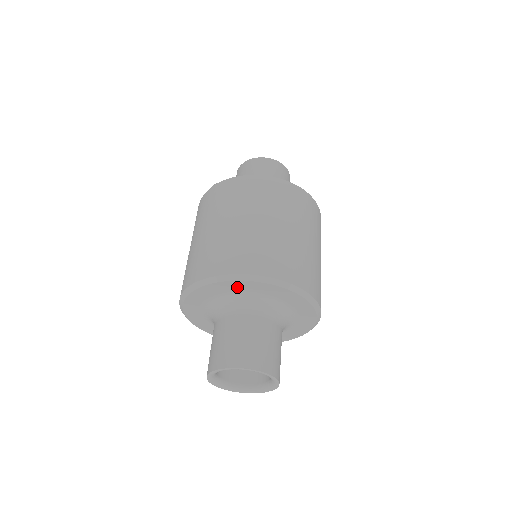
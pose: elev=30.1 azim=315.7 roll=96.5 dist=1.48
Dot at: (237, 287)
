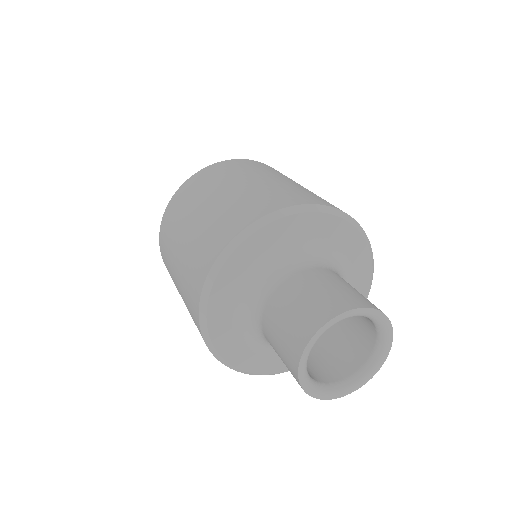
Dot at: (234, 275)
